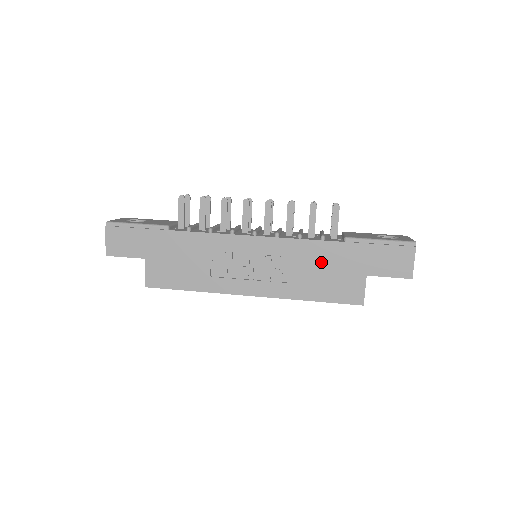
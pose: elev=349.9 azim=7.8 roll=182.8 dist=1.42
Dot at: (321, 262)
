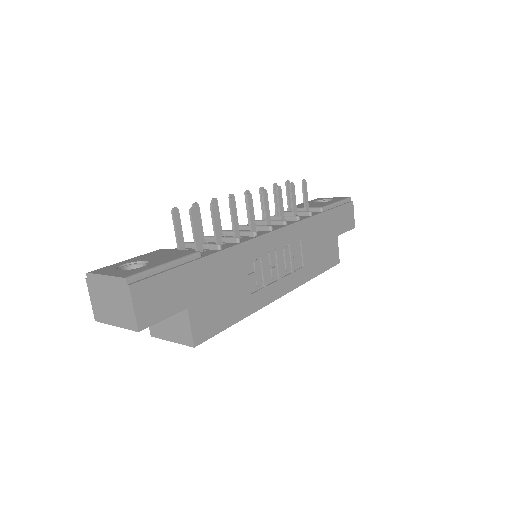
Dot at: (316, 237)
